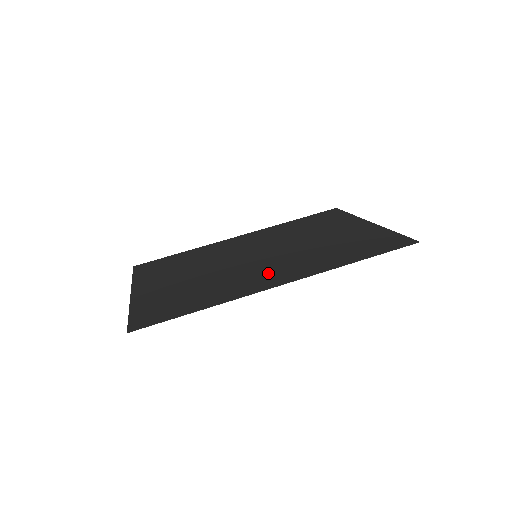
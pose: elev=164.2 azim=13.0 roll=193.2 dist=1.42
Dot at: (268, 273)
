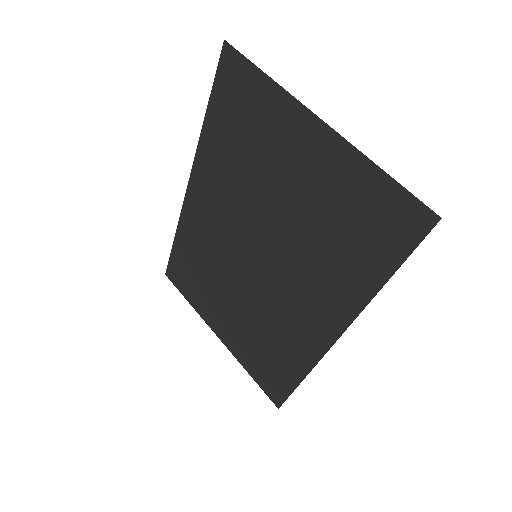
Dot at: (304, 310)
